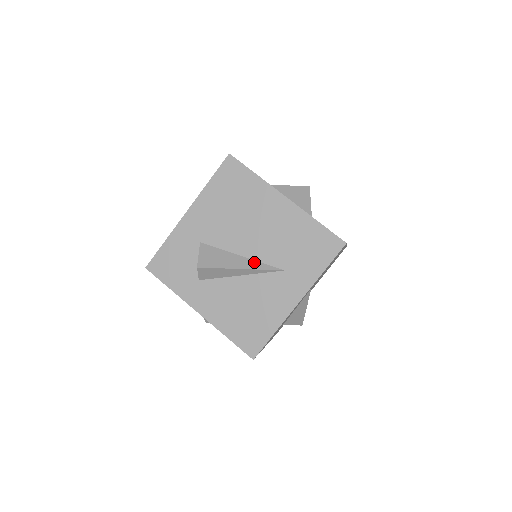
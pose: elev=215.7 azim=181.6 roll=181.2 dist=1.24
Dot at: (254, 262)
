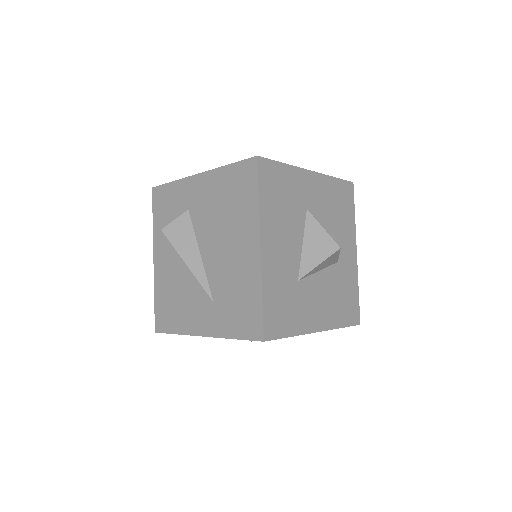
Dot at: (202, 270)
